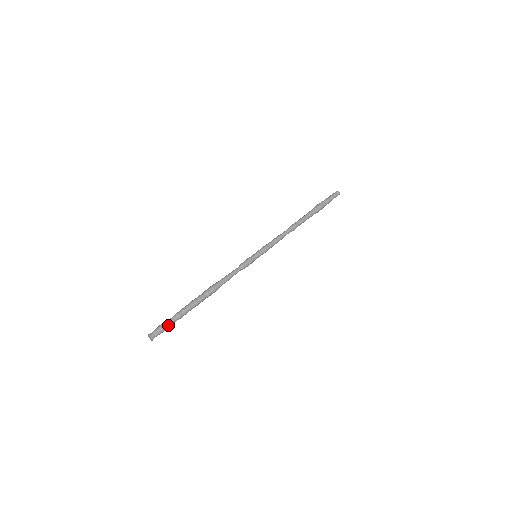
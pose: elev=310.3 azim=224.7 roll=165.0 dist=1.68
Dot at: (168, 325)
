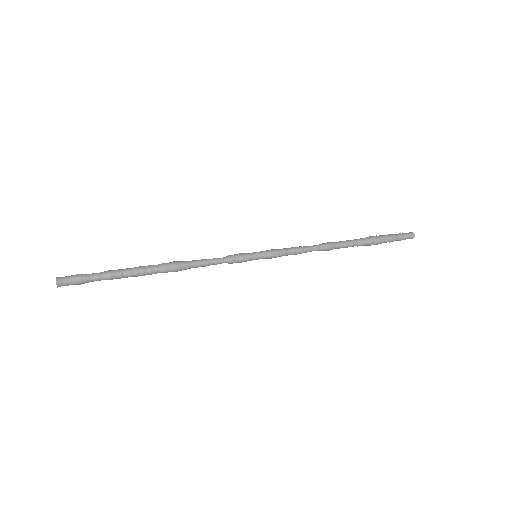
Dot at: (88, 274)
